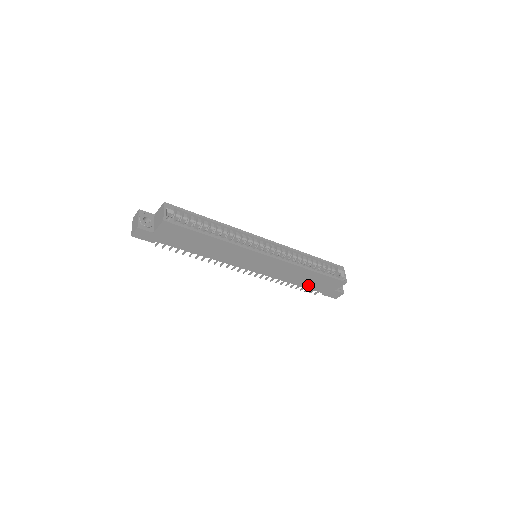
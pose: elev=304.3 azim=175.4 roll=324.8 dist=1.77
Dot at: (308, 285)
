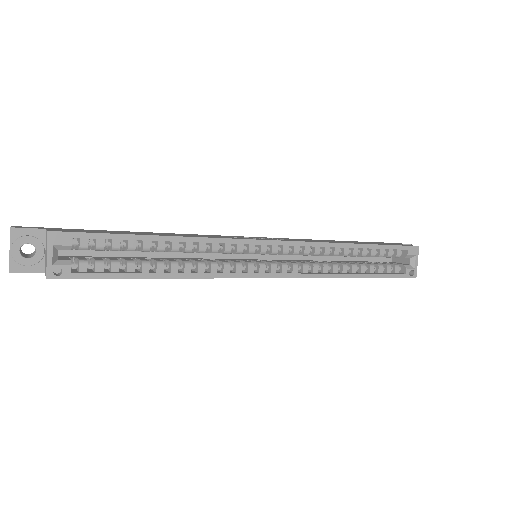
Dot at: occluded
